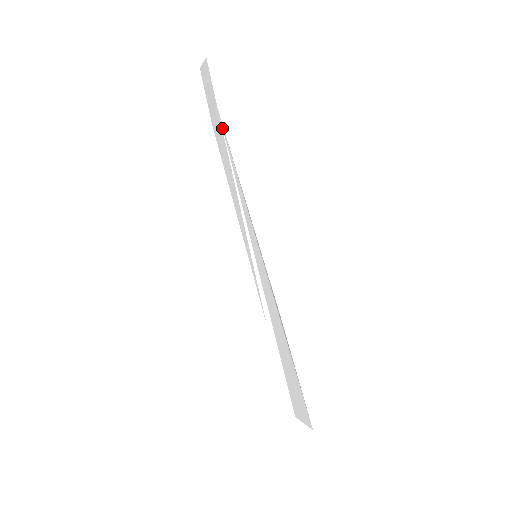
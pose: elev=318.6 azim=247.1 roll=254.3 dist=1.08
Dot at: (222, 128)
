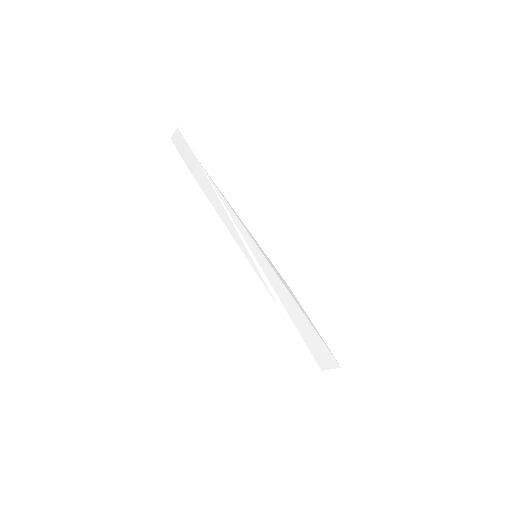
Dot at: (204, 172)
